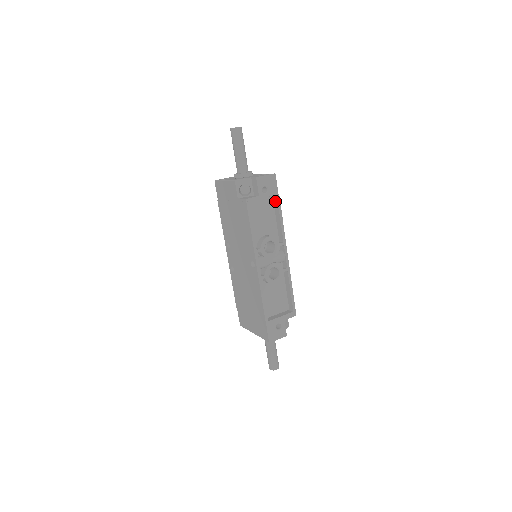
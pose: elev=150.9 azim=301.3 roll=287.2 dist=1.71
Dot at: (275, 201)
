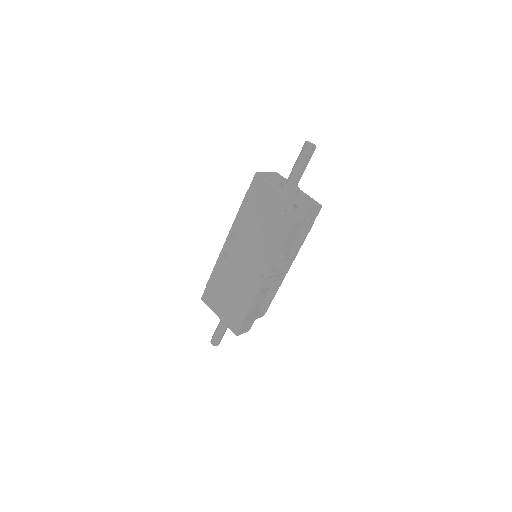
Dot at: occluded
